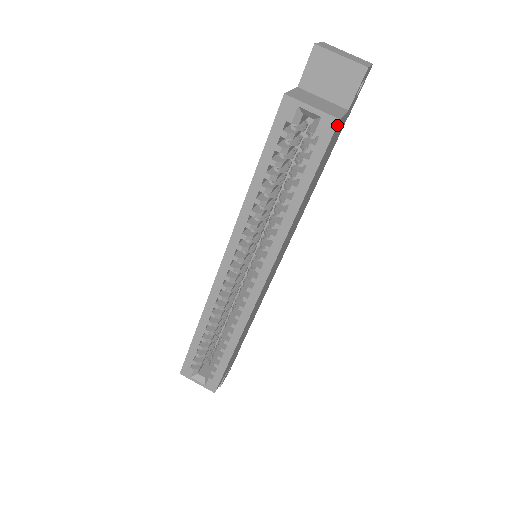
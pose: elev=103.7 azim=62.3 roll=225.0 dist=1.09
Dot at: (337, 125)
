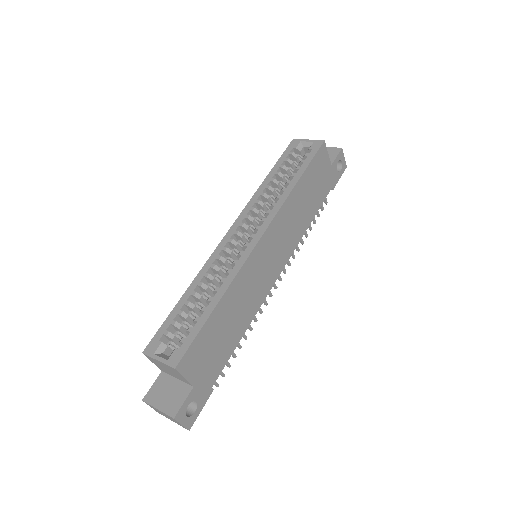
Dot at: (323, 143)
